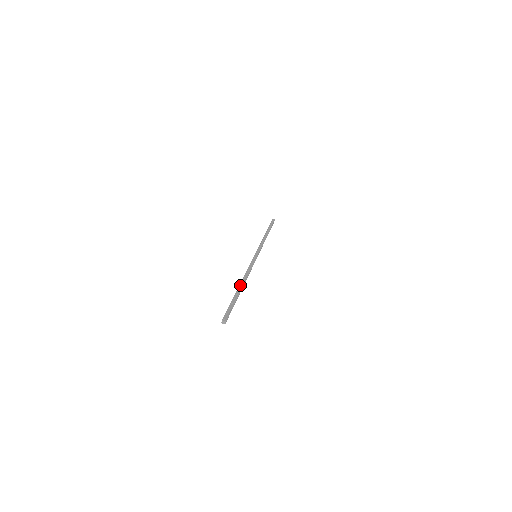
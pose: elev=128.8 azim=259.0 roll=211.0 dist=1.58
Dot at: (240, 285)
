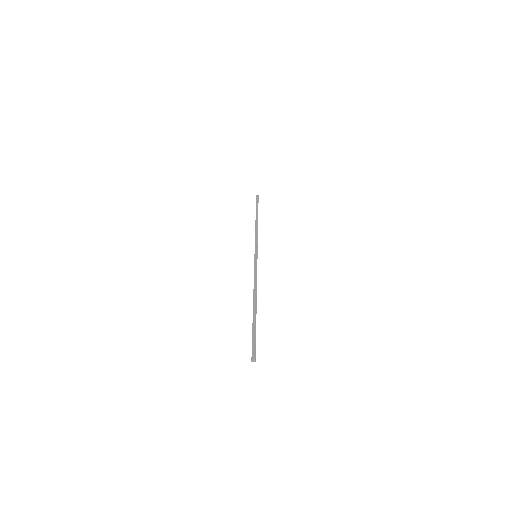
Dot at: (254, 304)
